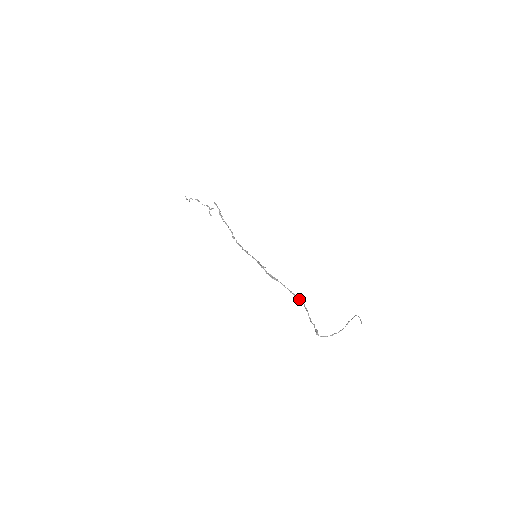
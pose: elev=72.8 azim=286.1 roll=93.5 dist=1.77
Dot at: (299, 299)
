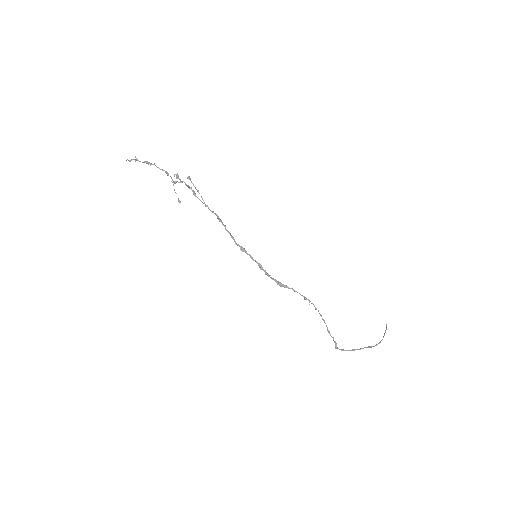
Dot at: (315, 309)
